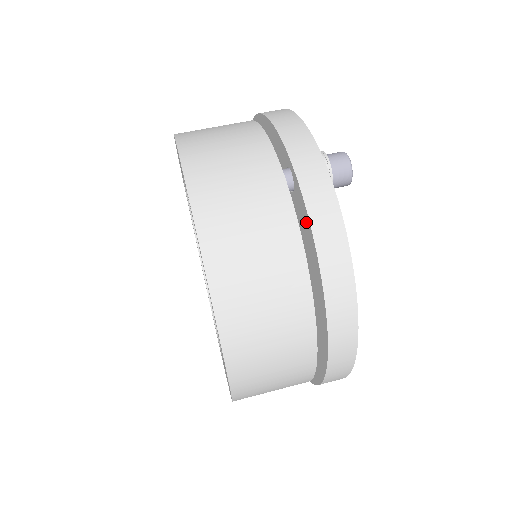
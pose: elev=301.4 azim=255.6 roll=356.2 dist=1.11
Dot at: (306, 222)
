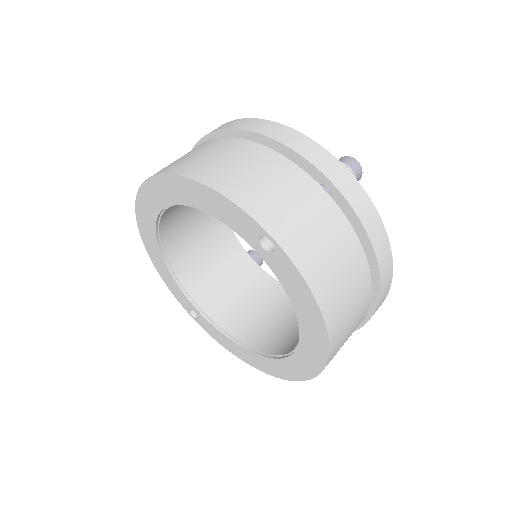
Dot at: (355, 227)
